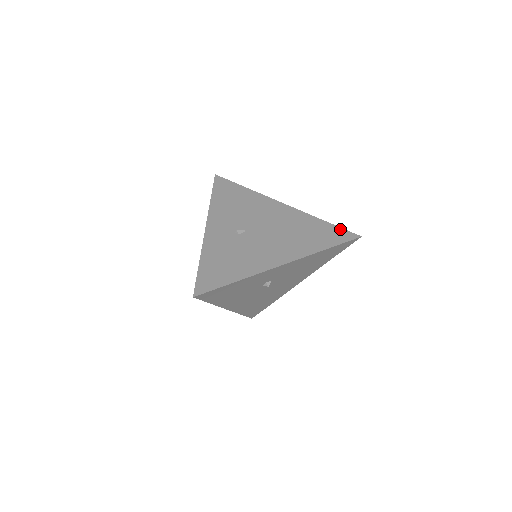
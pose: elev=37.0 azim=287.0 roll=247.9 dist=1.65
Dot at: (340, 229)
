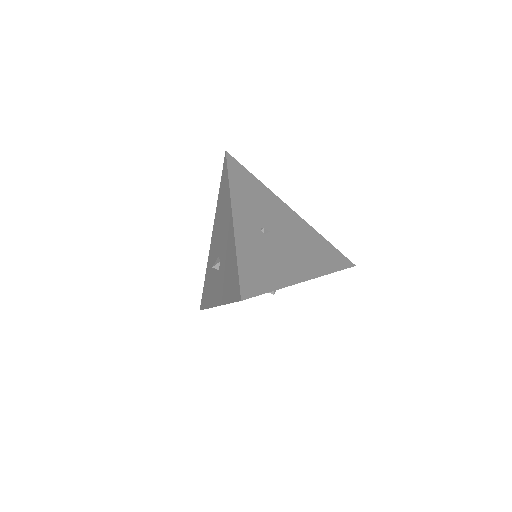
Dot at: (340, 253)
